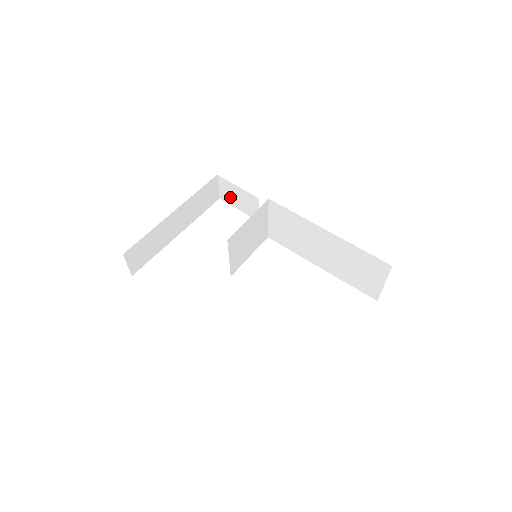
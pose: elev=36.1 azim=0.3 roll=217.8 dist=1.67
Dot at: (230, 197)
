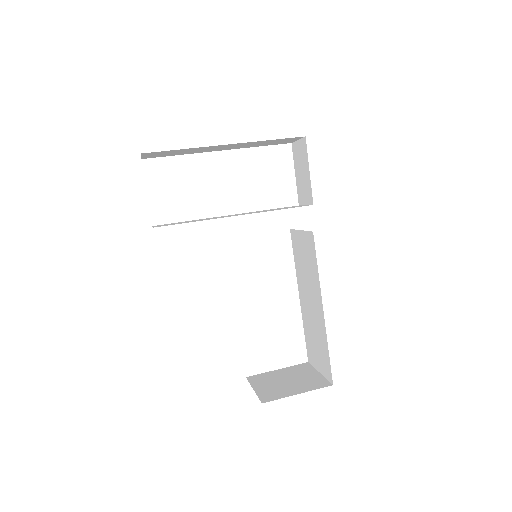
Dot at: (298, 159)
